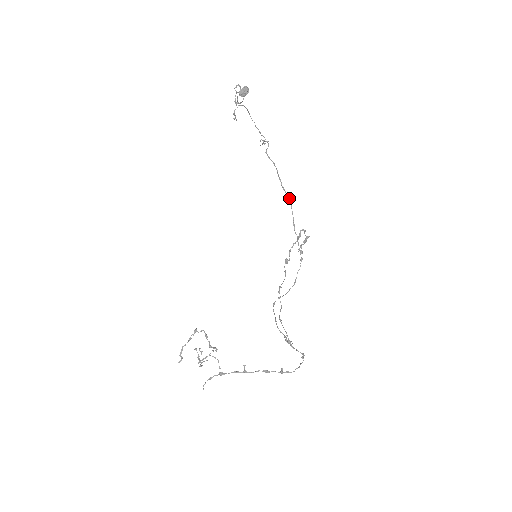
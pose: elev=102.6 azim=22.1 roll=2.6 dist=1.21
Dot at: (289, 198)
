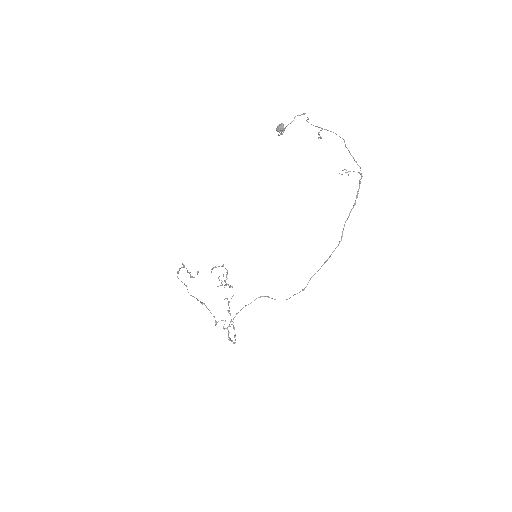
Dot at: (341, 237)
